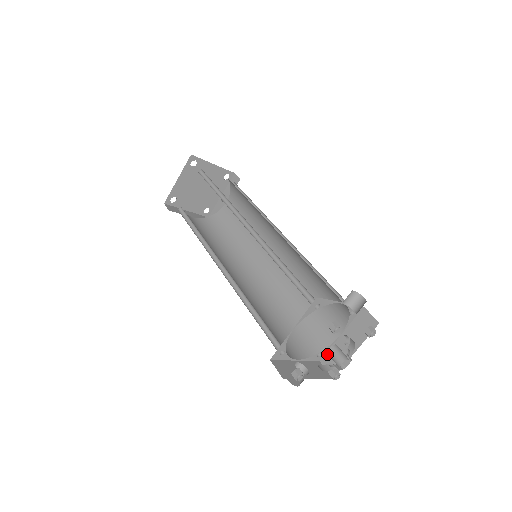
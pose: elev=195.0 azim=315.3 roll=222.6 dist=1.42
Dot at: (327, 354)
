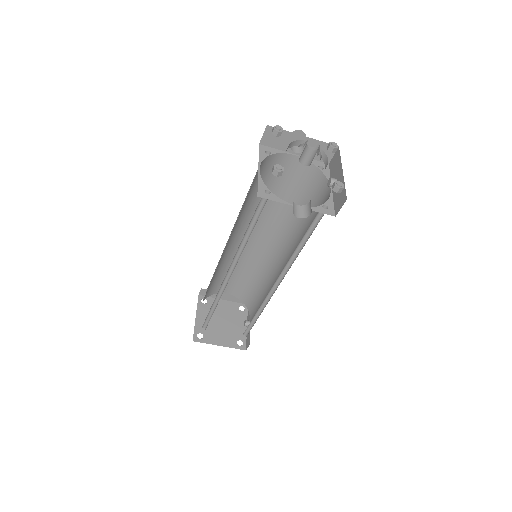
Dot at: (334, 206)
